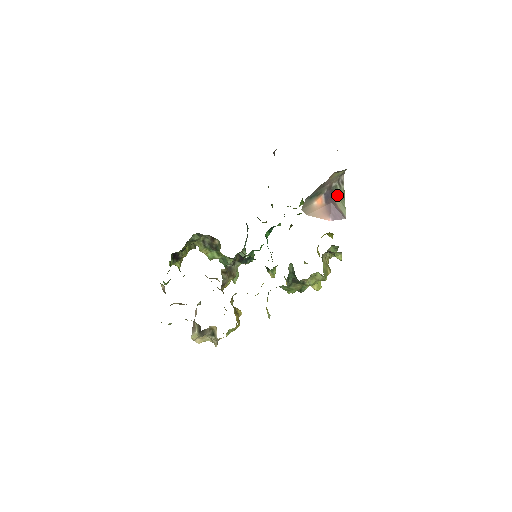
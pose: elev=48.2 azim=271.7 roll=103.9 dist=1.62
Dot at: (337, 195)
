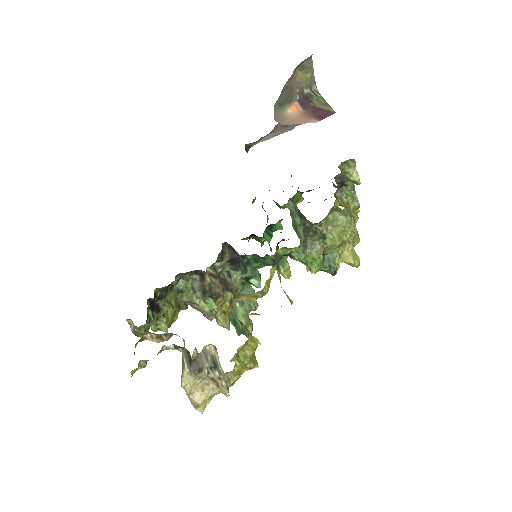
Dot at: (315, 101)
